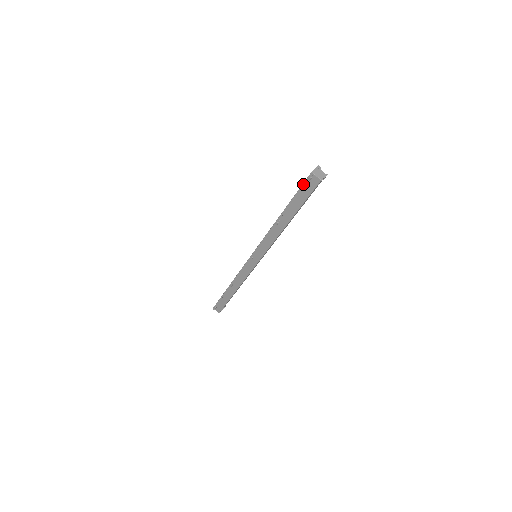
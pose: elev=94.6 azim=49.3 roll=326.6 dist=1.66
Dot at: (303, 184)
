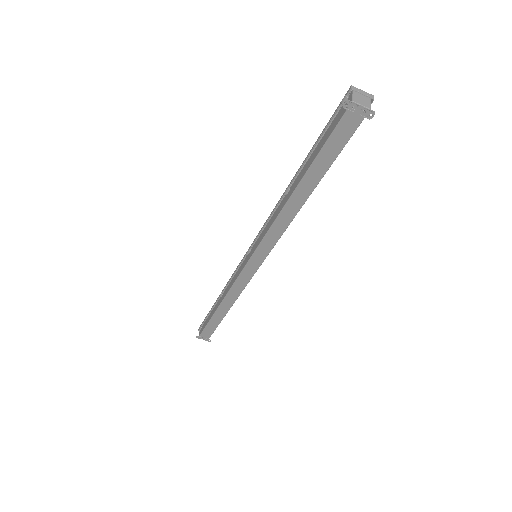
Dot at: (335, 111)
